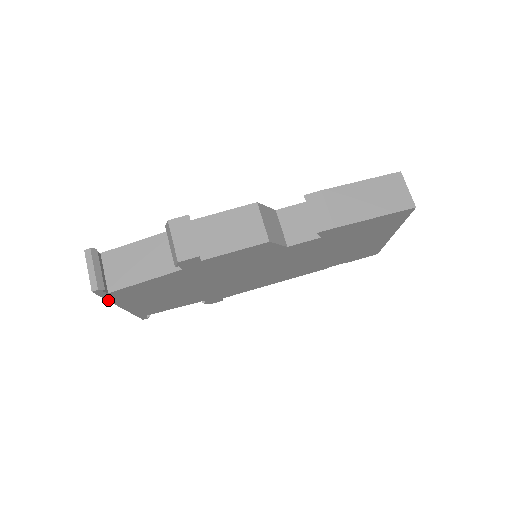
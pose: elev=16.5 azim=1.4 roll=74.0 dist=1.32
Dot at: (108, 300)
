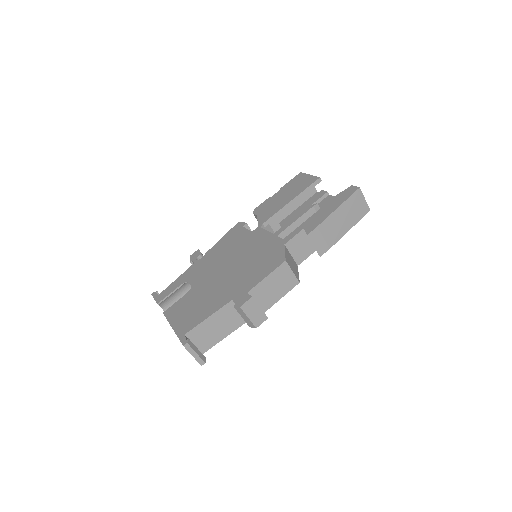
Dot at: occluded
